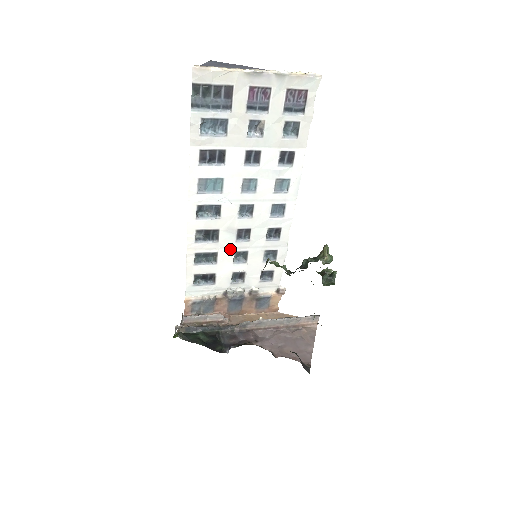
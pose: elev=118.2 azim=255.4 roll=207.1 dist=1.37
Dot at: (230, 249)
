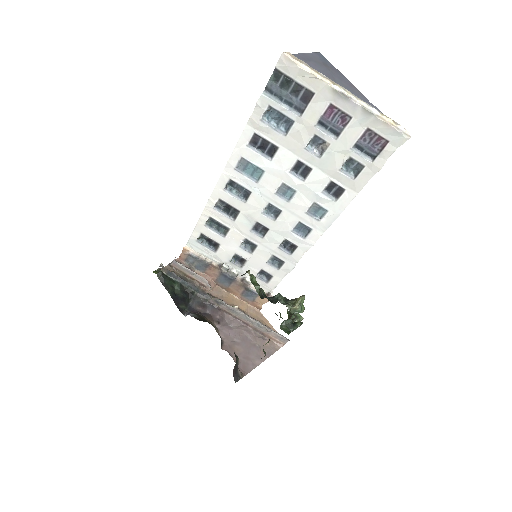
Dot at: (242, 233)
